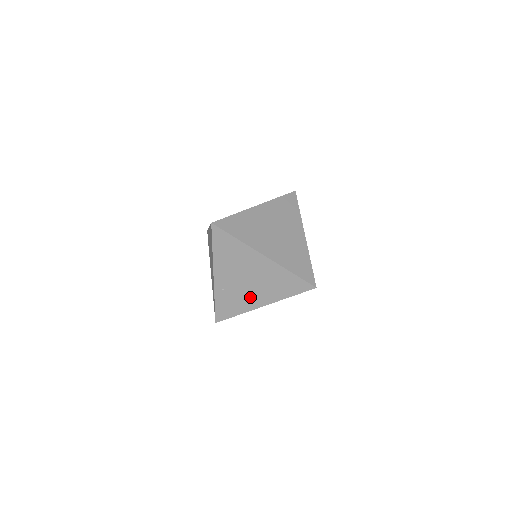
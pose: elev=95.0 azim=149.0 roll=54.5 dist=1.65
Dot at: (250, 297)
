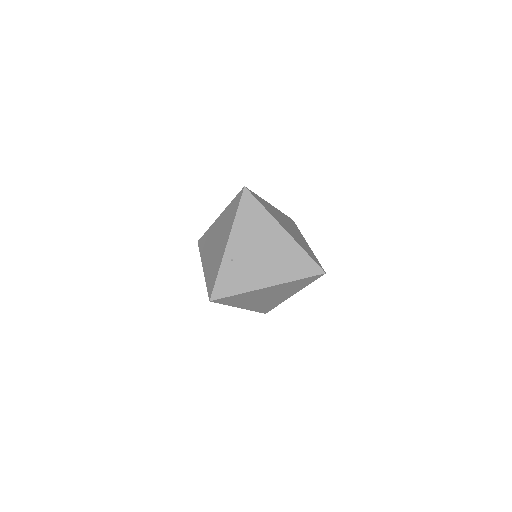
Dot at: (258, 274)
